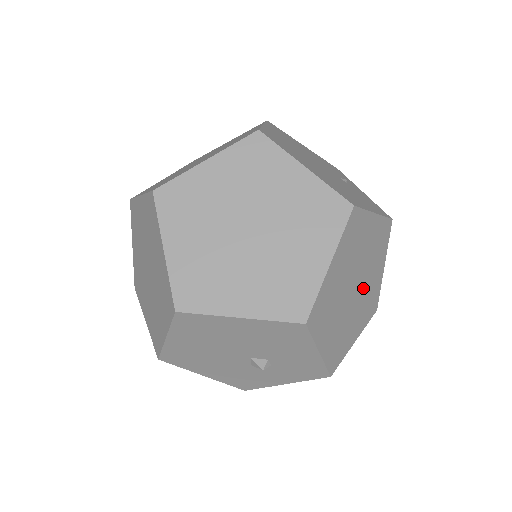
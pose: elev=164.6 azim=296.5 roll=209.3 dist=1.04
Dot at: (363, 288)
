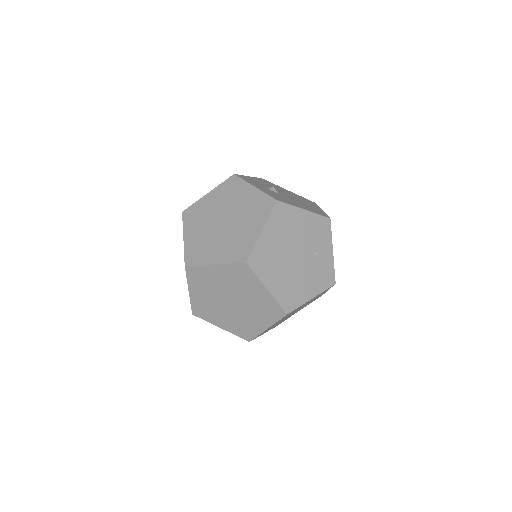
Dot at: (303, 306)
